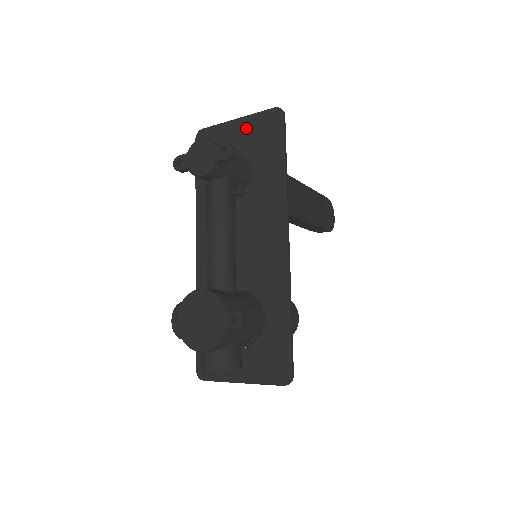
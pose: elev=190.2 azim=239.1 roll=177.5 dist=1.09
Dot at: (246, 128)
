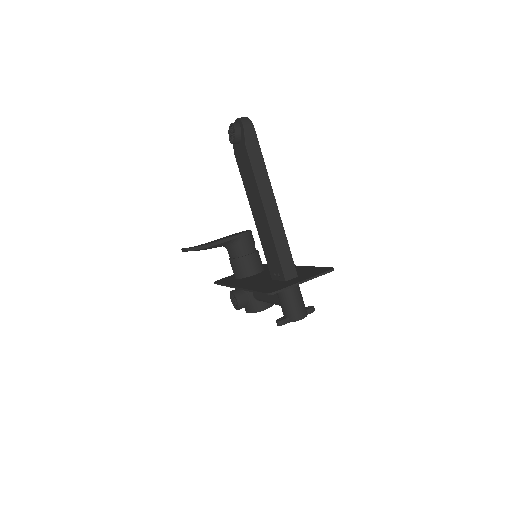
Dot at: occluded
